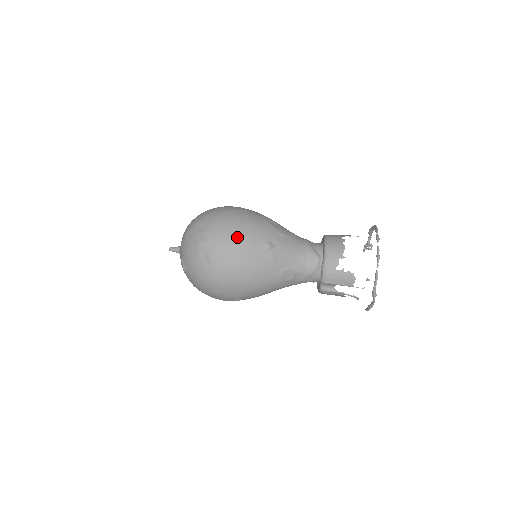
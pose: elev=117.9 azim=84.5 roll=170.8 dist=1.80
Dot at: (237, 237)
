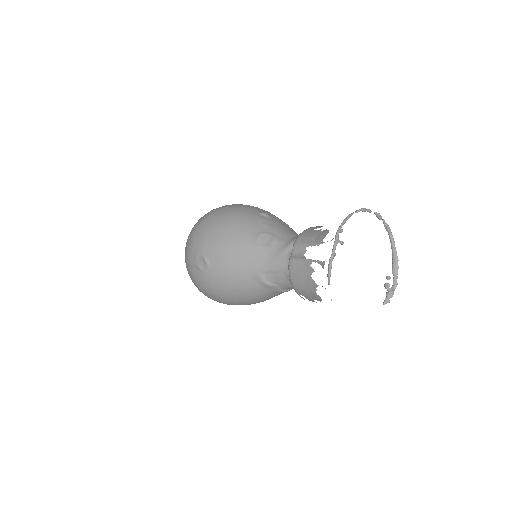
Dot at: occluded
